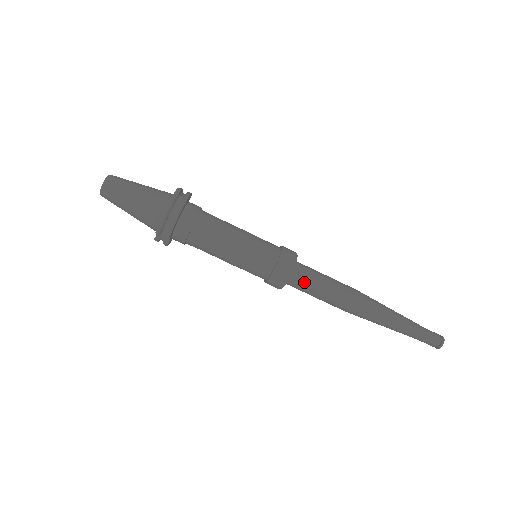
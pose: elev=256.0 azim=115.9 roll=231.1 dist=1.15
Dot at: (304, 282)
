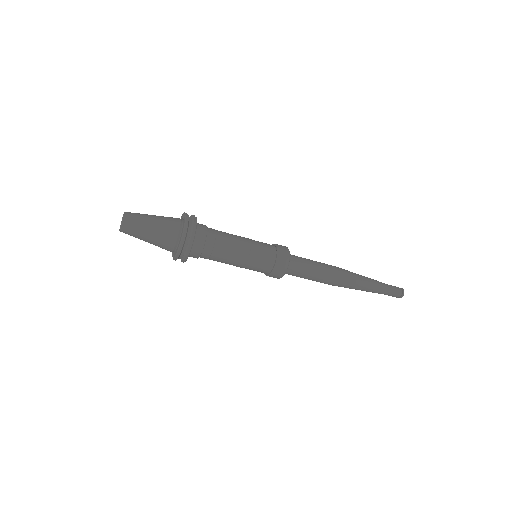
Dot at: (295, 274)
